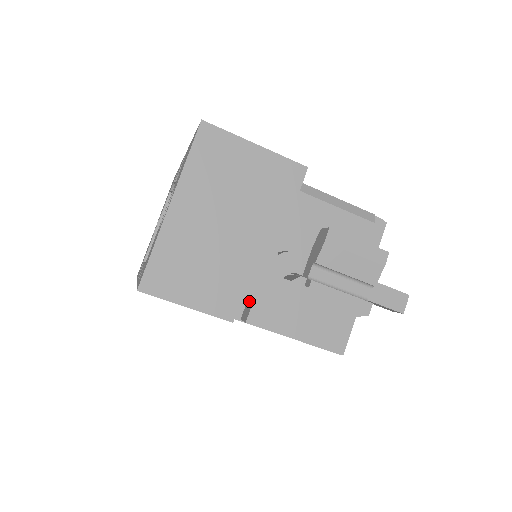
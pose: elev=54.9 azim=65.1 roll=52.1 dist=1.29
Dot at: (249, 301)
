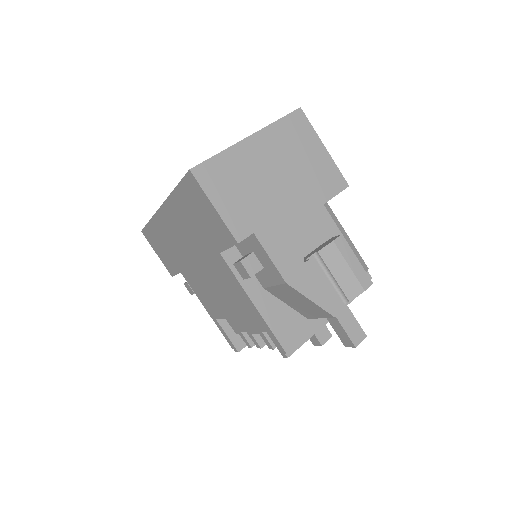
Dot at: (259, 238)
